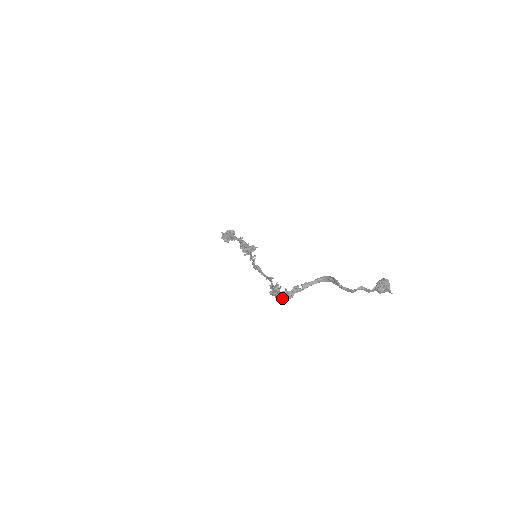
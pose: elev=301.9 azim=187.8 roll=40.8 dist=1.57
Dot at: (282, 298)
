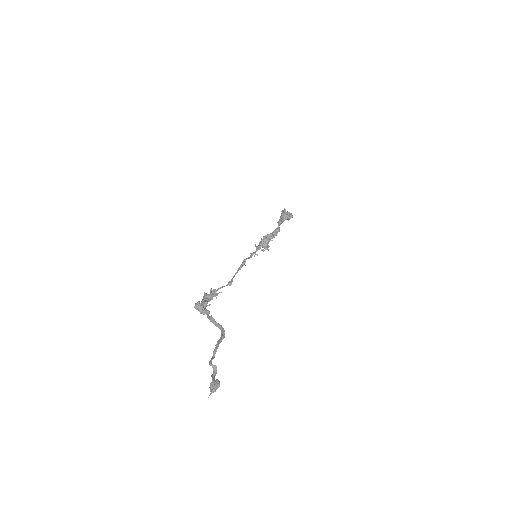
Dot at: (197, 307)
